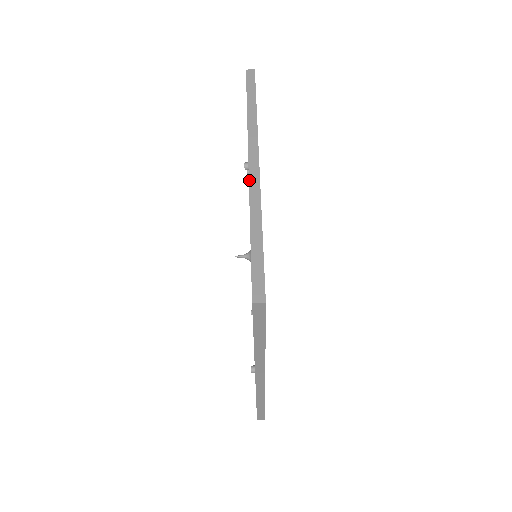
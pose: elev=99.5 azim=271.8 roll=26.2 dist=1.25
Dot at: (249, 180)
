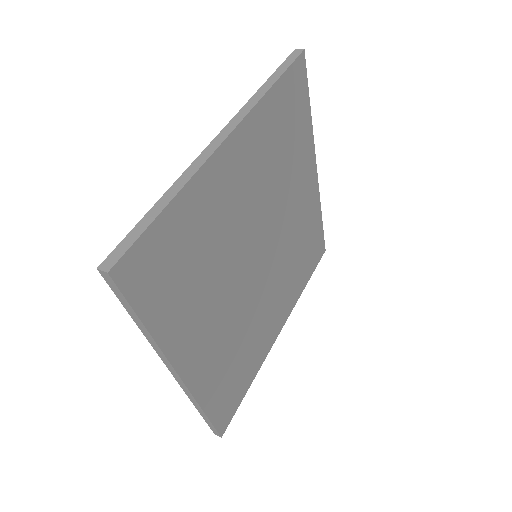
Dot at: occluded
